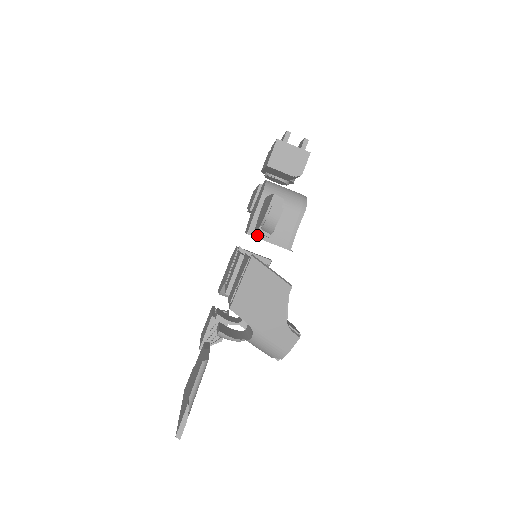
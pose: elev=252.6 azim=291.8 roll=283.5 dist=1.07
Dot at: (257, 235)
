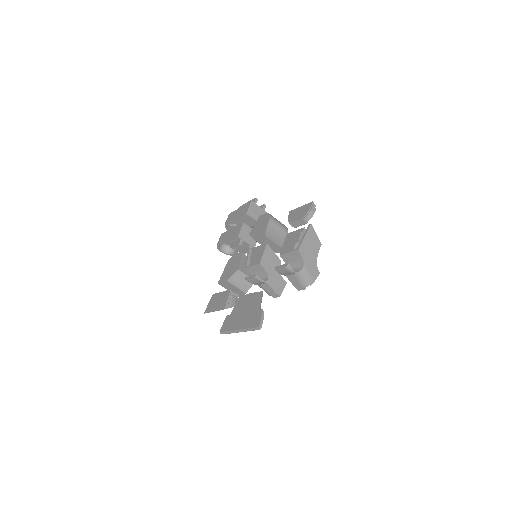
Dot at: (269, 238)
